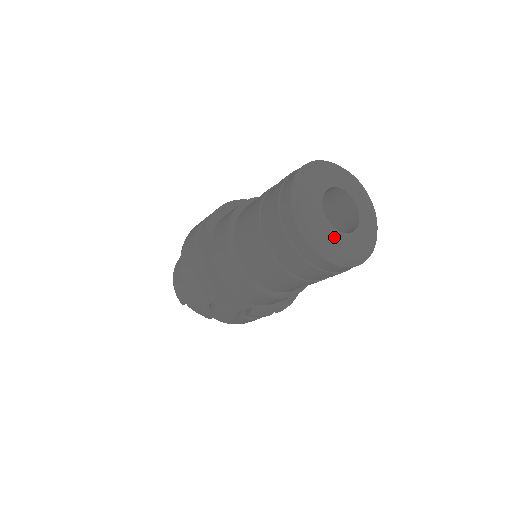
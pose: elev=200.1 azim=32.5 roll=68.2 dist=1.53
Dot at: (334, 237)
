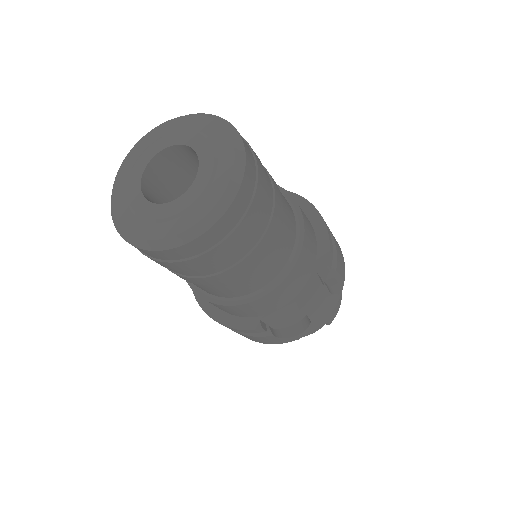
Dot at: (181, 209)
